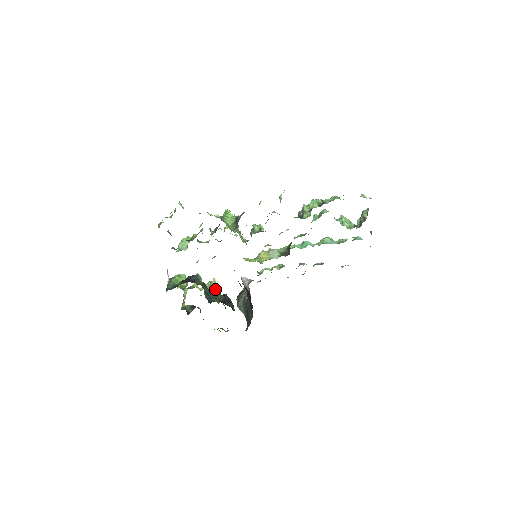
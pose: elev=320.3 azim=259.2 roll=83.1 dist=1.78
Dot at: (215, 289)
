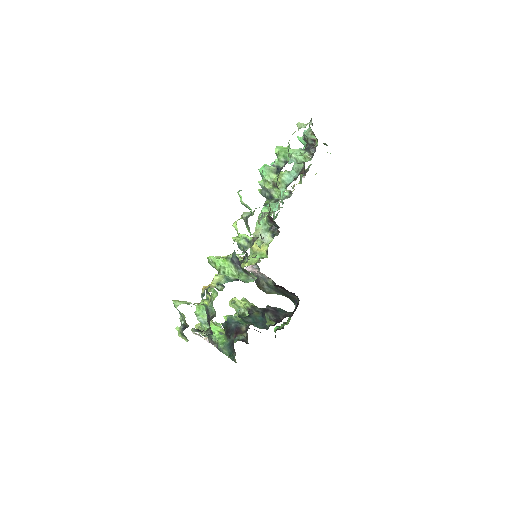
Dot at: (251, 310)
